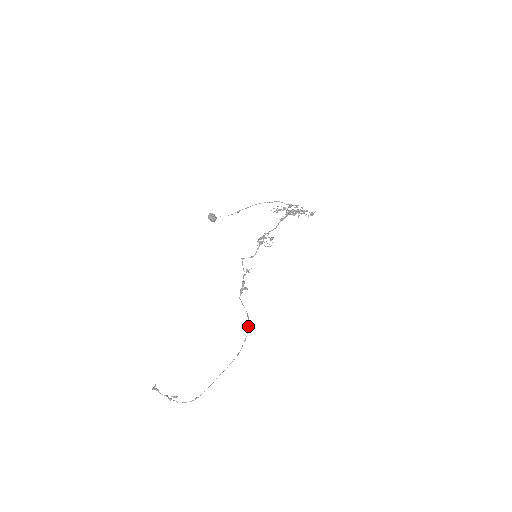
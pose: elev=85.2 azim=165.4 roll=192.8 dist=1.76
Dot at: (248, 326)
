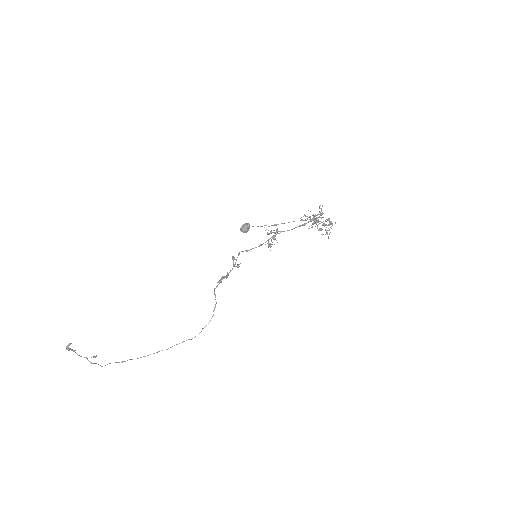
Dot at: occluded
